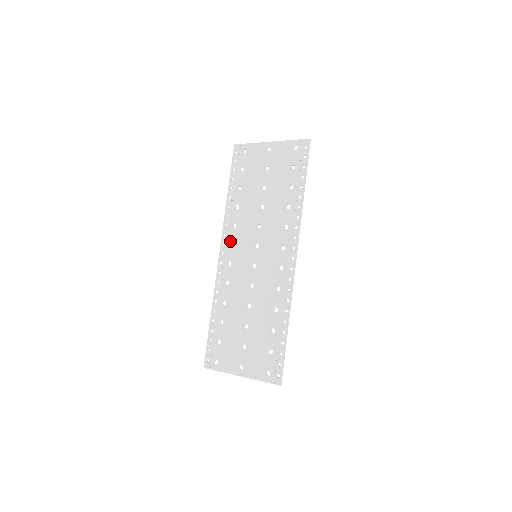
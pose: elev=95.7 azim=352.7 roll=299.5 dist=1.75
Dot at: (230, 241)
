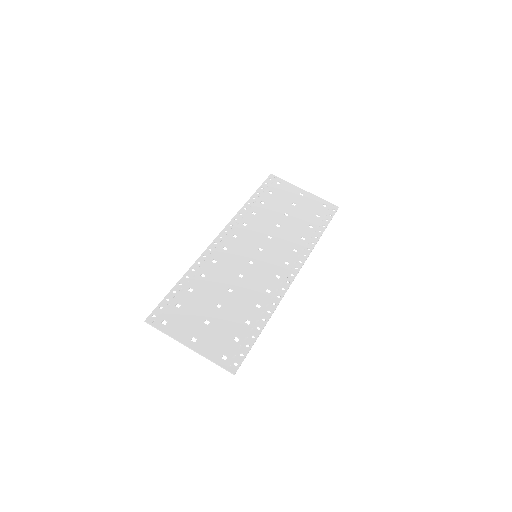
Dot at: (235, 232)
